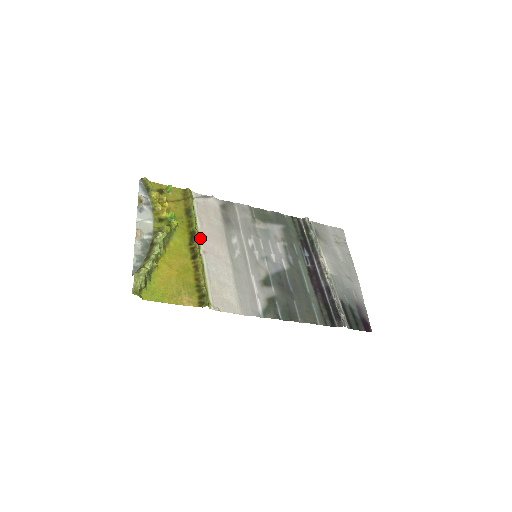
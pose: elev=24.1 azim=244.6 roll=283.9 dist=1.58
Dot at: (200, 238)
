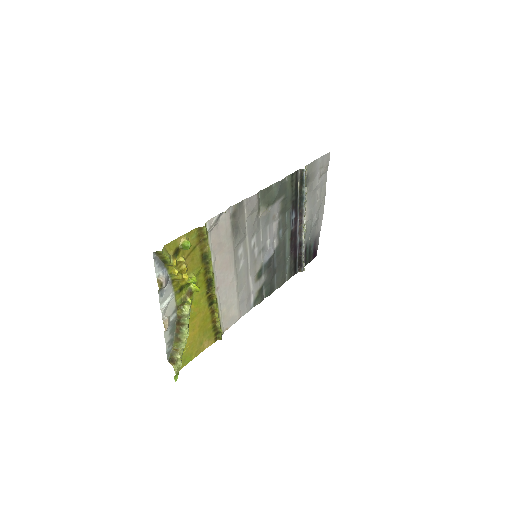
Dot at: (215, 278)
